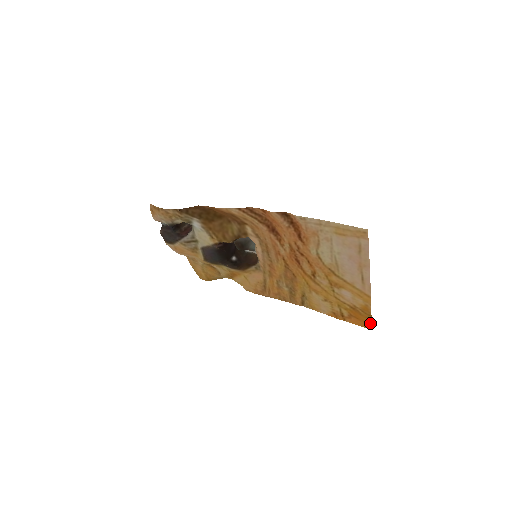
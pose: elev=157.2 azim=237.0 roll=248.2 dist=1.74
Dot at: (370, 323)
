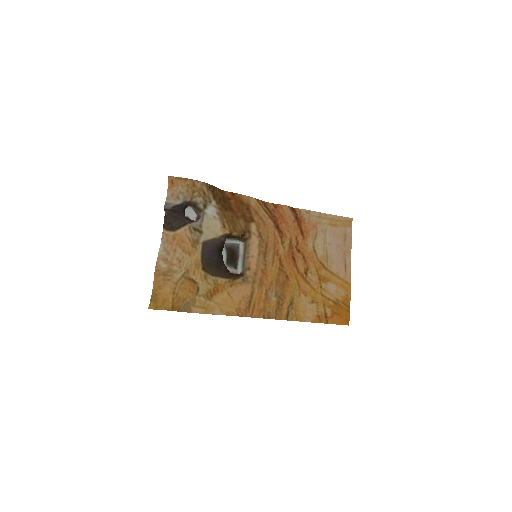
Dot at: (348, 317)
